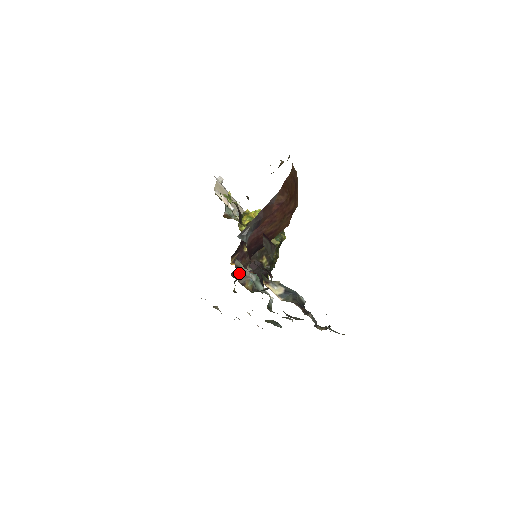
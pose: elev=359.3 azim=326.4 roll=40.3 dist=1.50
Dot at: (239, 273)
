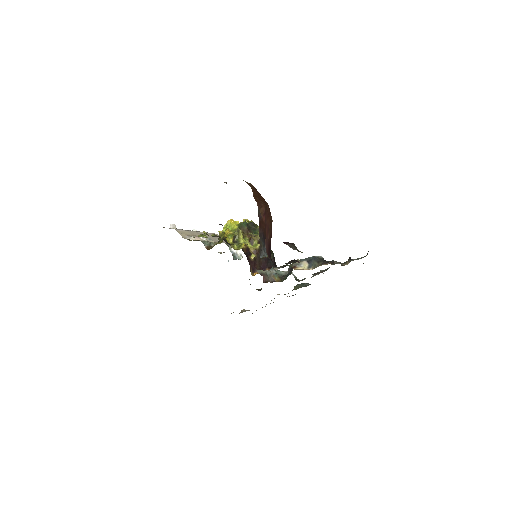
Dot at: (265, 277)
